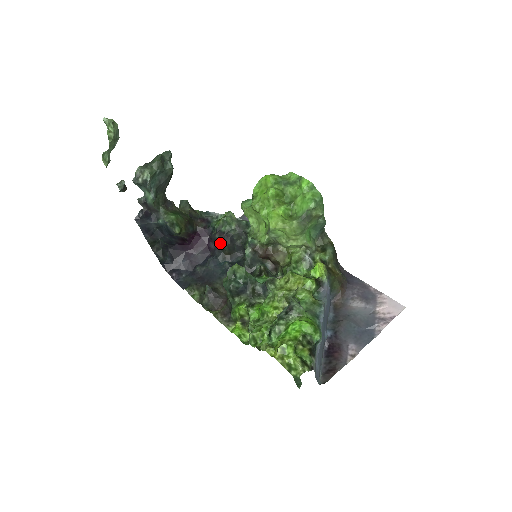
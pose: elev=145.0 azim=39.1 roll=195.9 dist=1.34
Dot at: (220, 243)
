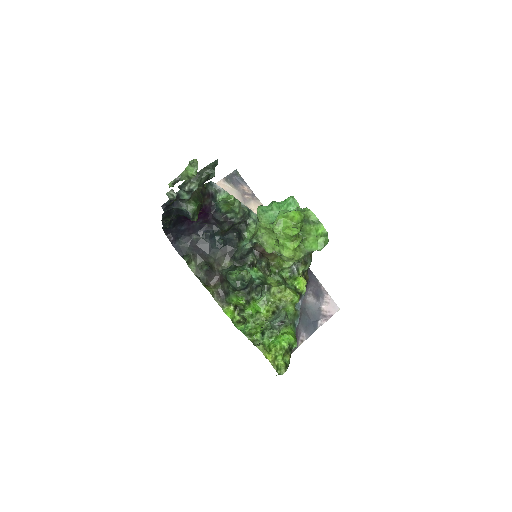
Dot at: (221, 224)
